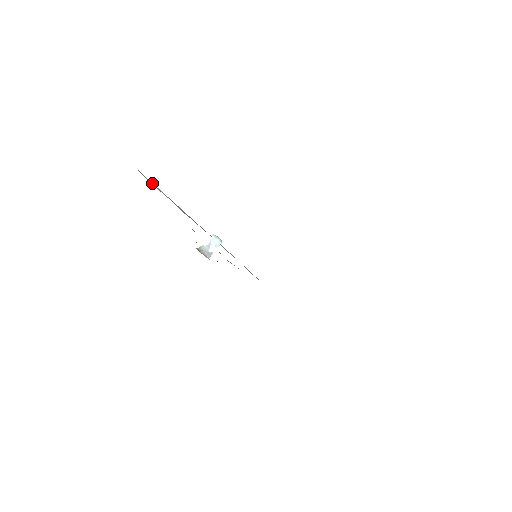
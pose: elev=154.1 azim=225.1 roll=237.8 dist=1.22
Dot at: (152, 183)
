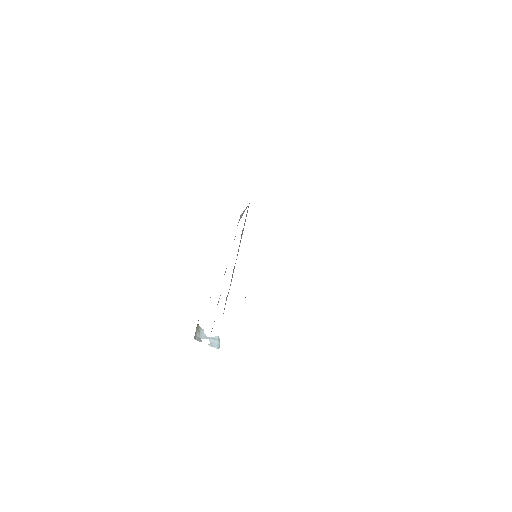
Dot at: occluded
